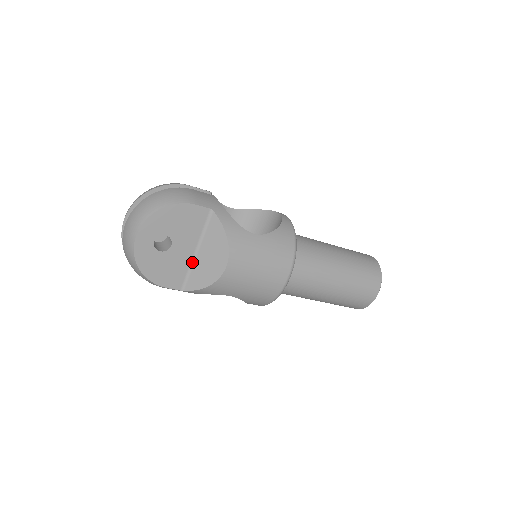
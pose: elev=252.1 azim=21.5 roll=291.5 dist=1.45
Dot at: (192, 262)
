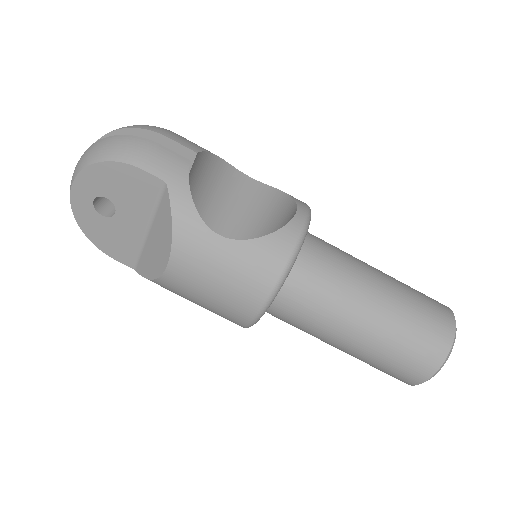
Dot at: (144, 241)
